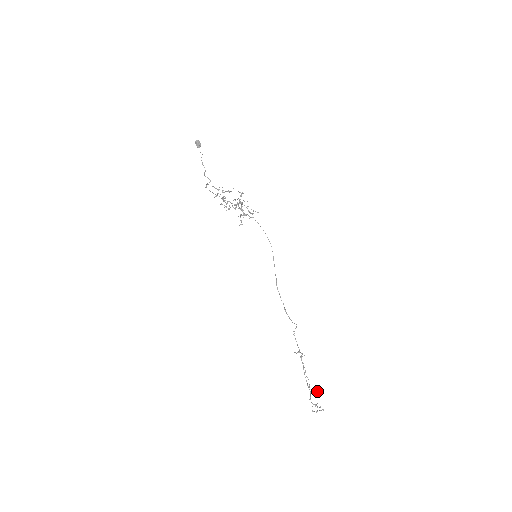
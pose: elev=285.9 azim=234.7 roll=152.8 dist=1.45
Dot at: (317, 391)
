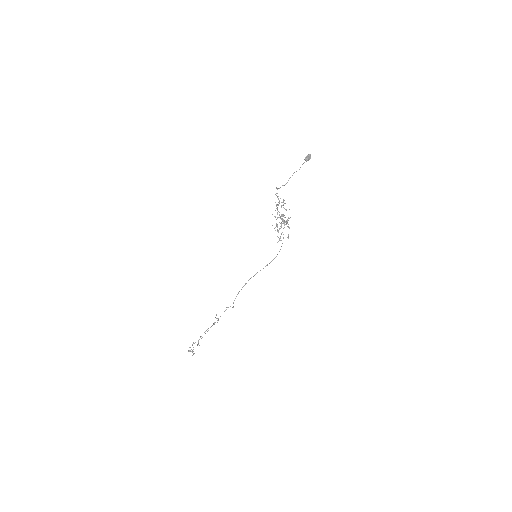
Dot at: occluded
